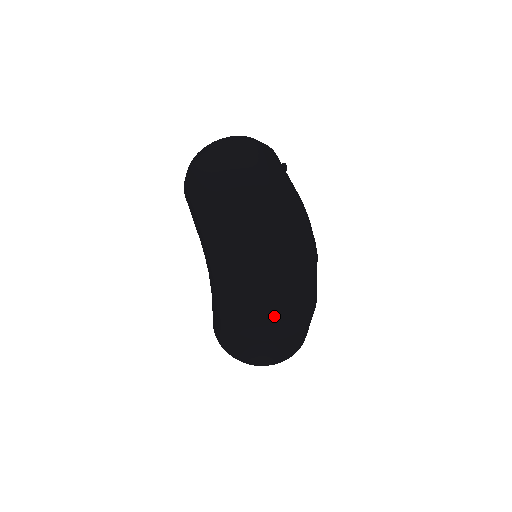
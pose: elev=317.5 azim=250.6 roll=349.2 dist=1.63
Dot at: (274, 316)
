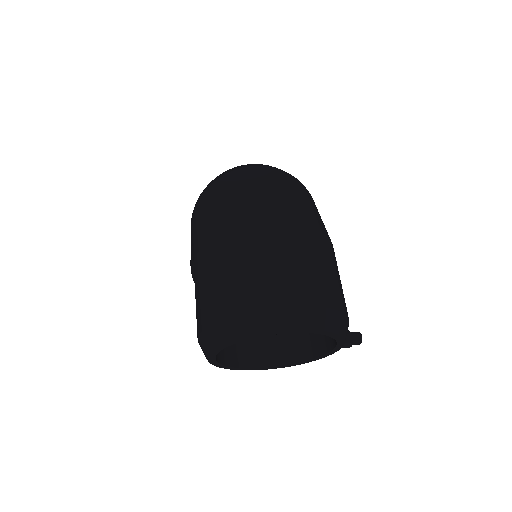
Dot at: (257, 199)
